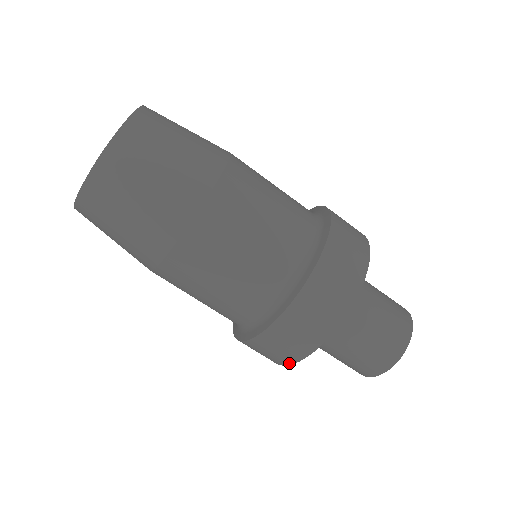
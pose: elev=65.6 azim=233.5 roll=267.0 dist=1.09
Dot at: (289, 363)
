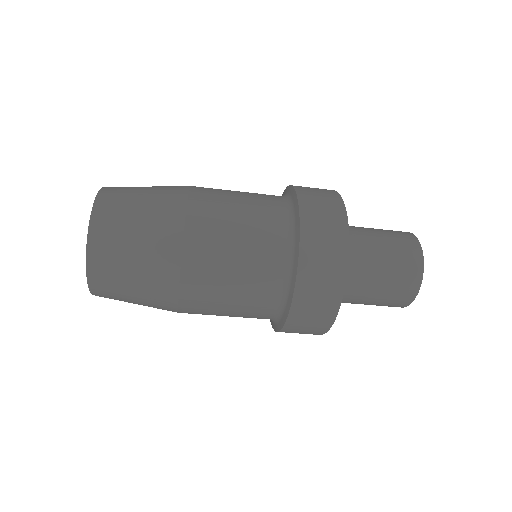
Dot at: (327, 329)
